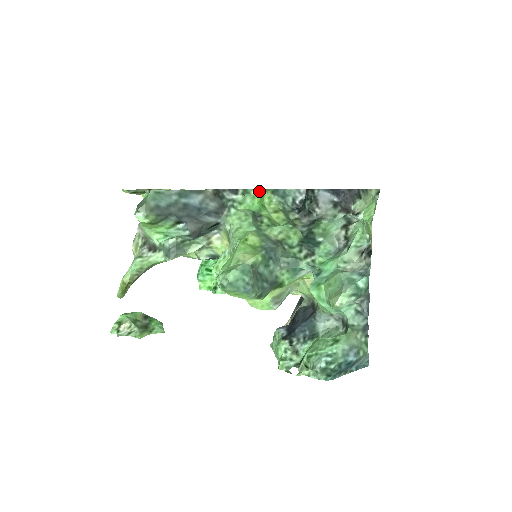
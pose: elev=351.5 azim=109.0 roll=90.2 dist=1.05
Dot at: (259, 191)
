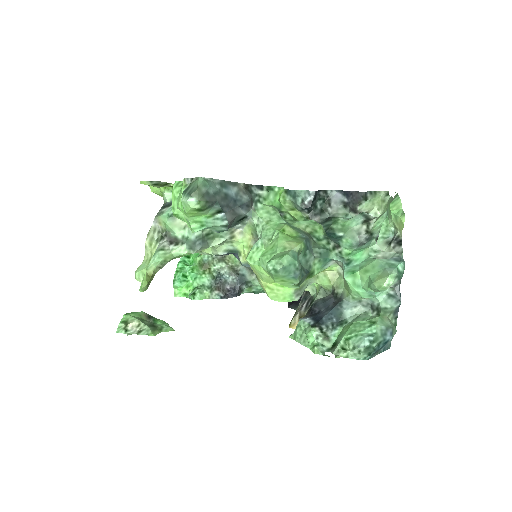
Dot at: (281, 188)
